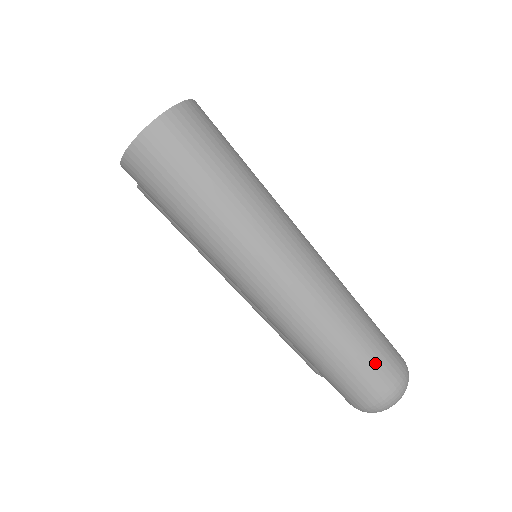
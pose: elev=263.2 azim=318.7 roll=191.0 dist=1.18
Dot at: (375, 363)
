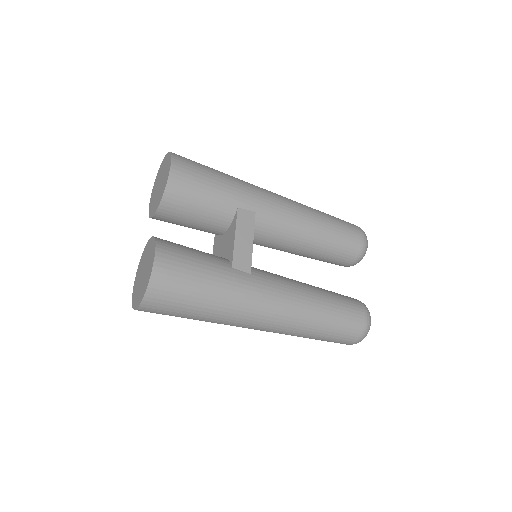
Dot at: (337, 341)
